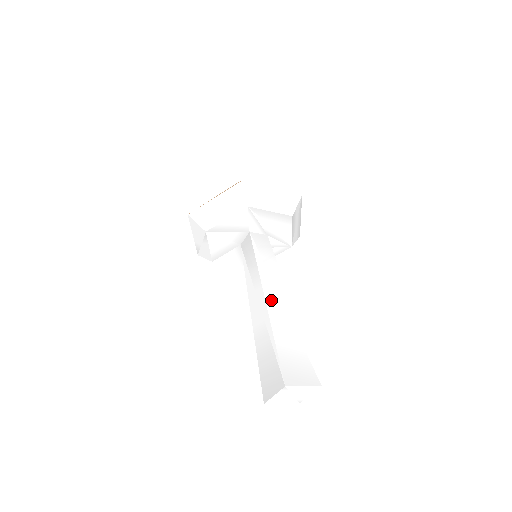
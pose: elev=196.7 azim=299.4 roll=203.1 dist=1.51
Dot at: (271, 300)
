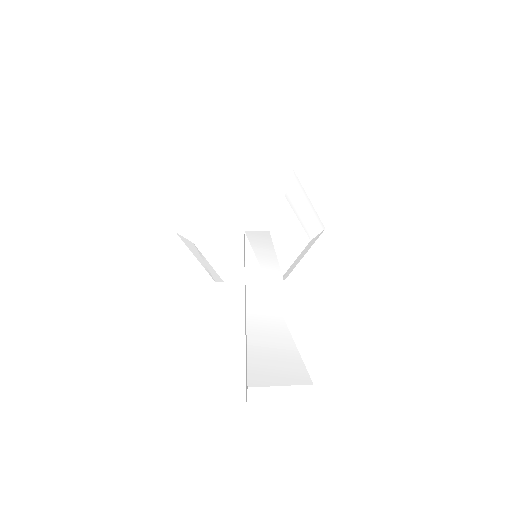
Dot at: (254, 292)
